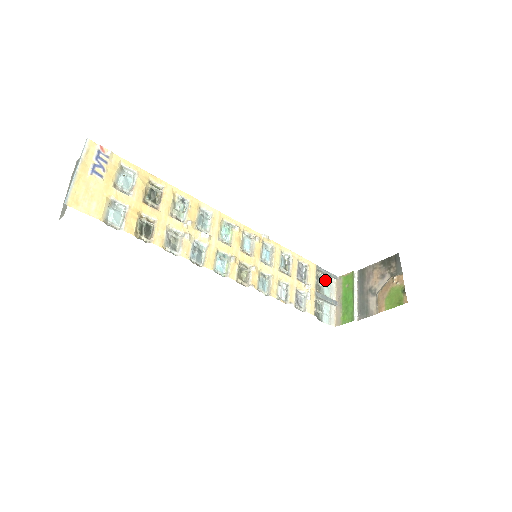
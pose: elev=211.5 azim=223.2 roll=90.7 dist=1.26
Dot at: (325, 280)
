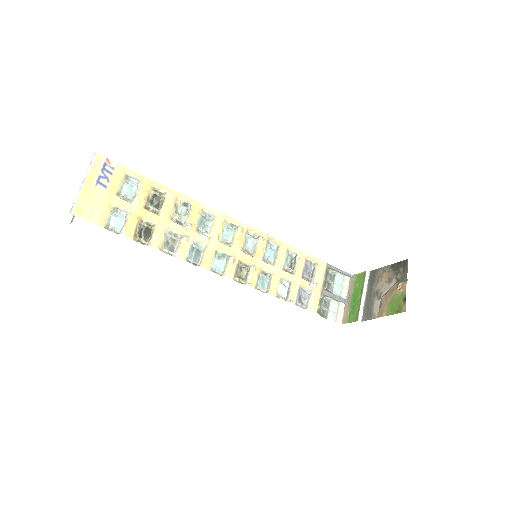
Dot at: (337, 278)
